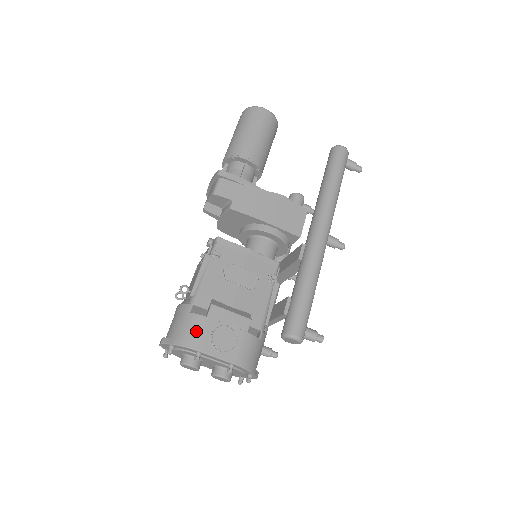
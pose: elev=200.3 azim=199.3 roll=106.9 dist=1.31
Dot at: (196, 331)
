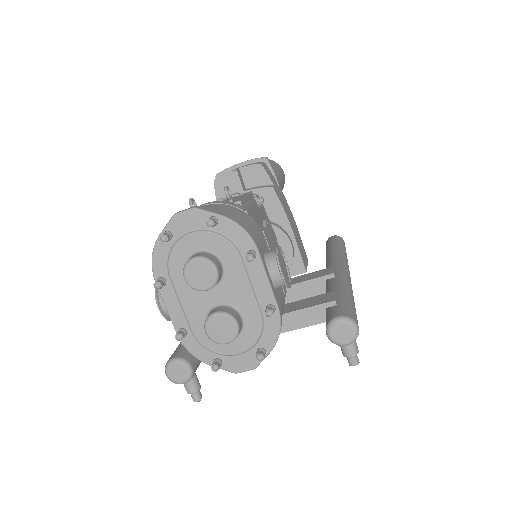
Dot at: (254, 230)
